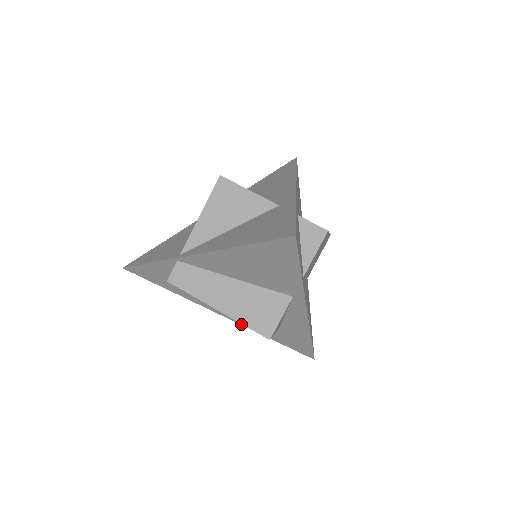
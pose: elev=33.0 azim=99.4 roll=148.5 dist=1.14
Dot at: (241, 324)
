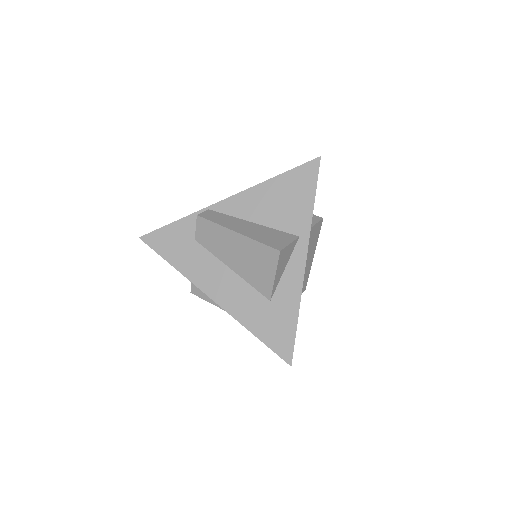
Dot at: (227, 311)
